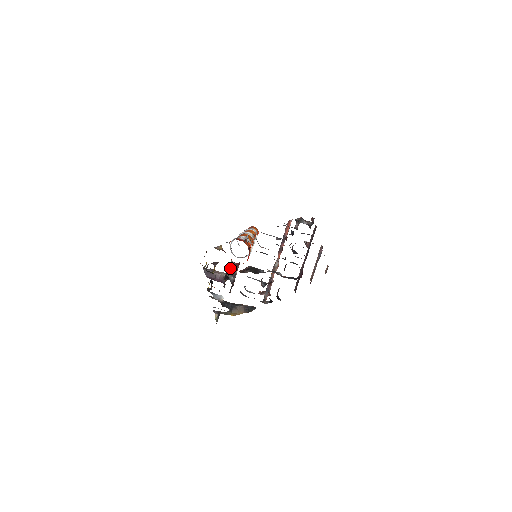
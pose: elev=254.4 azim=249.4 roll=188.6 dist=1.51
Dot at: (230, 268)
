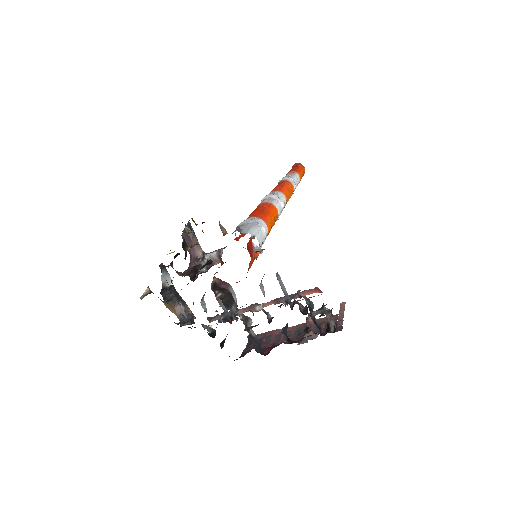
Dot at: (213, 254)
